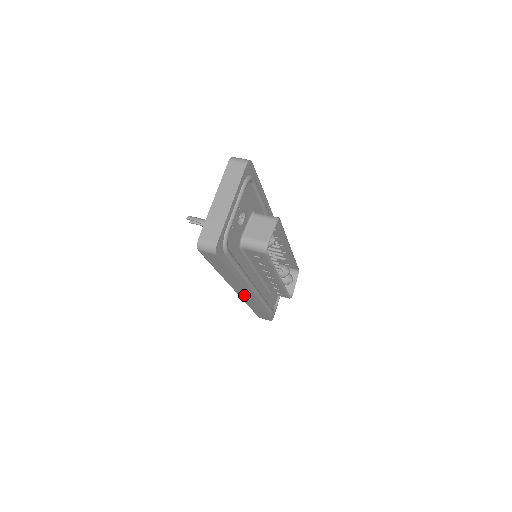
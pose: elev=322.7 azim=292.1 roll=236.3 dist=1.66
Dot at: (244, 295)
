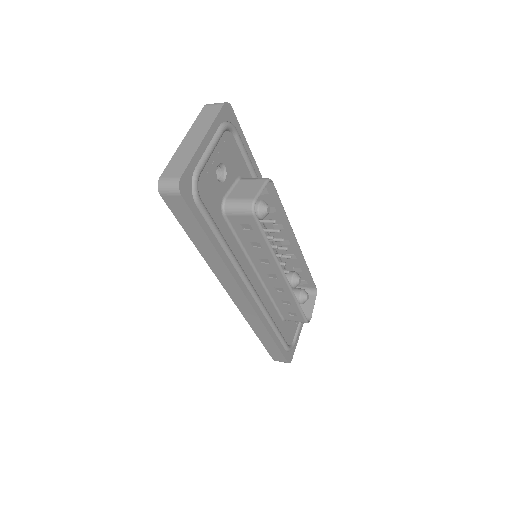
Dot at: (241, 301)
